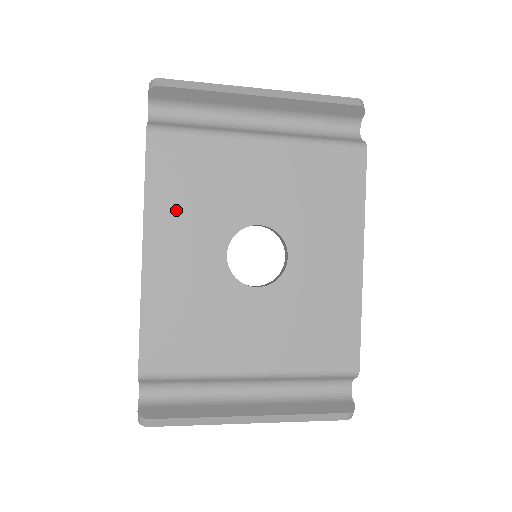
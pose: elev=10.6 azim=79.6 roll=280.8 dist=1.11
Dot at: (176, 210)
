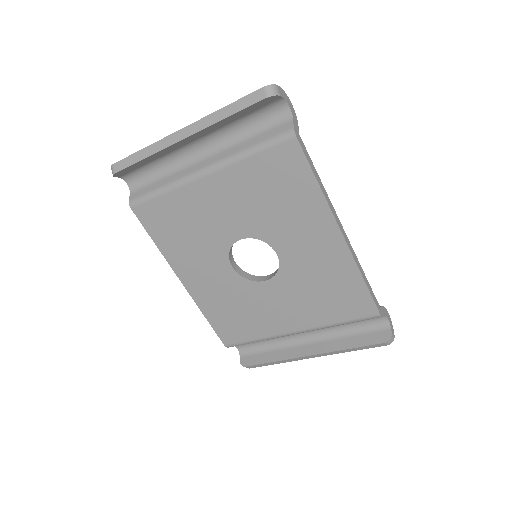
Dot at: (182, 251)
